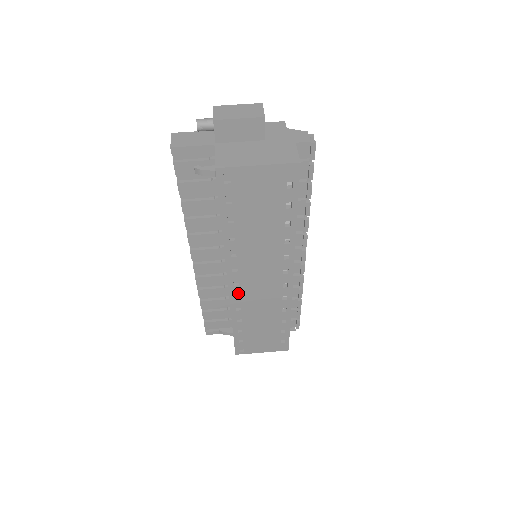
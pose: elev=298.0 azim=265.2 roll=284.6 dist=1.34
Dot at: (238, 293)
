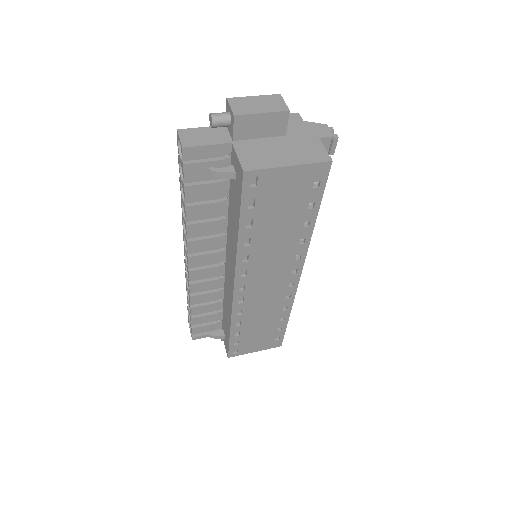
Dot at: (241, 298)
